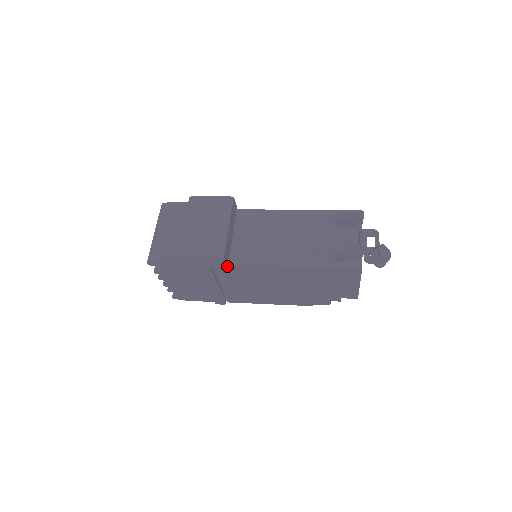
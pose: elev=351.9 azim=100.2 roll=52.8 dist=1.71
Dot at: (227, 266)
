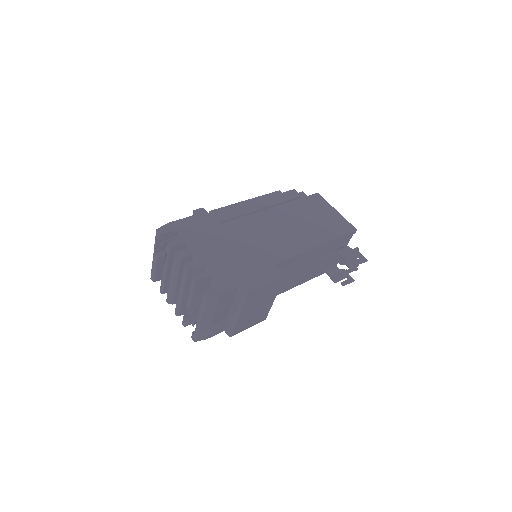
Dot at: occluded
